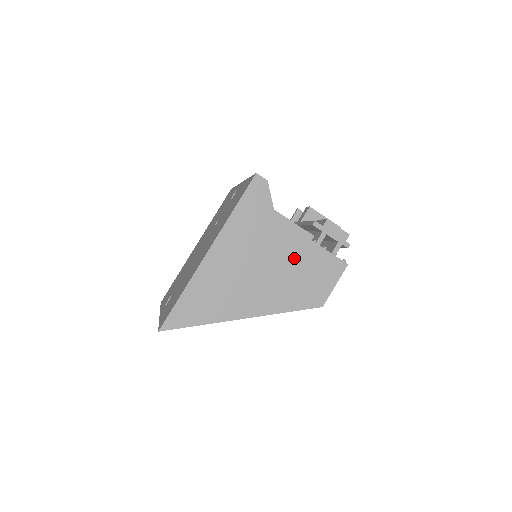
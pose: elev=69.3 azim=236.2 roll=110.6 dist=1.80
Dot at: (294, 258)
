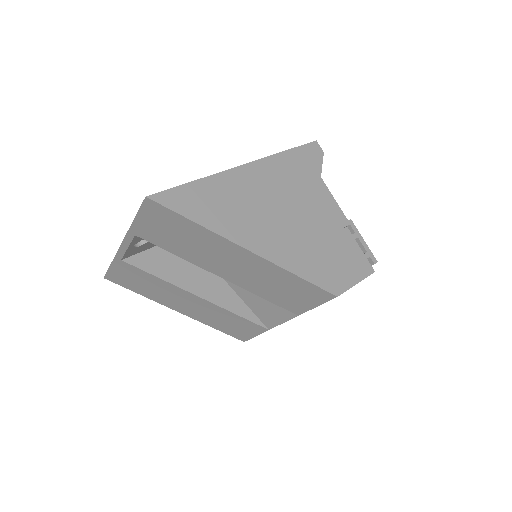
Dot at: (324, 229)
